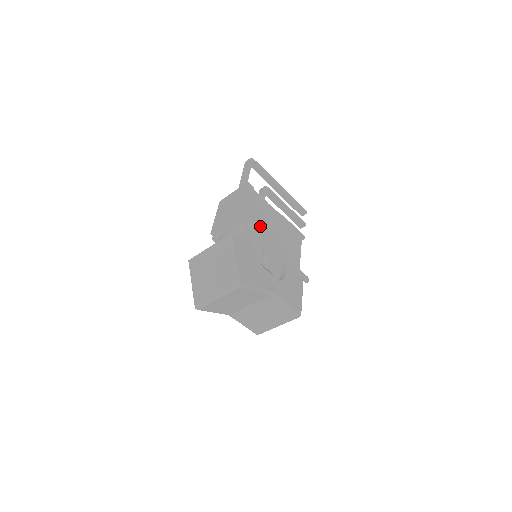
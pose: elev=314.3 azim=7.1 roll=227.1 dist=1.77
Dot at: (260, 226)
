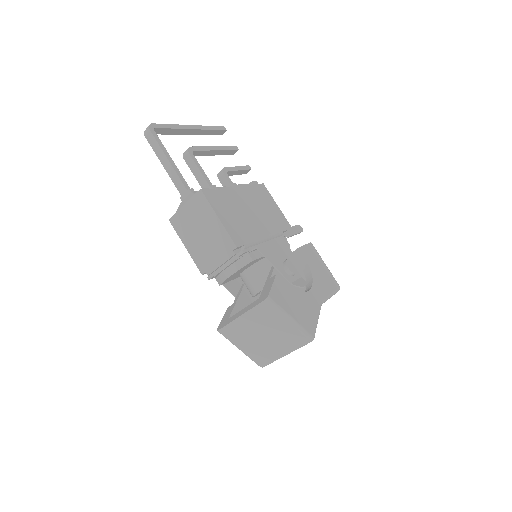
Dot at: (251, 233)
